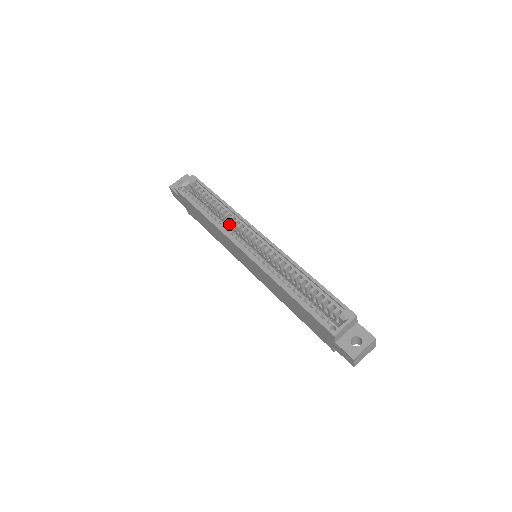
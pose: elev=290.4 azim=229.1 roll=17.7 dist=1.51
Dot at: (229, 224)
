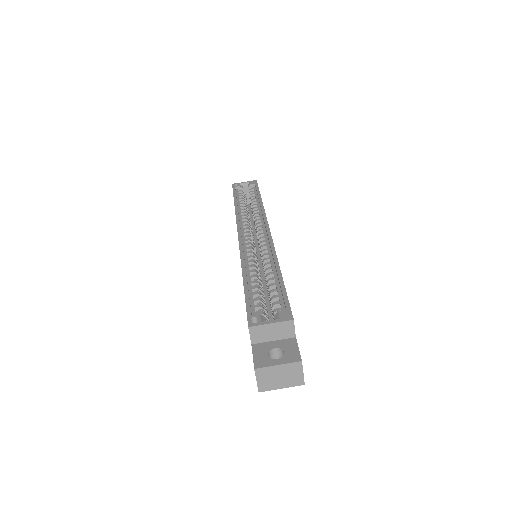
Dot at: occluded
